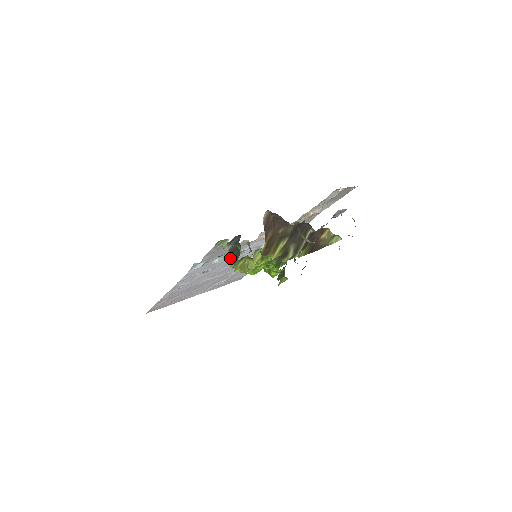
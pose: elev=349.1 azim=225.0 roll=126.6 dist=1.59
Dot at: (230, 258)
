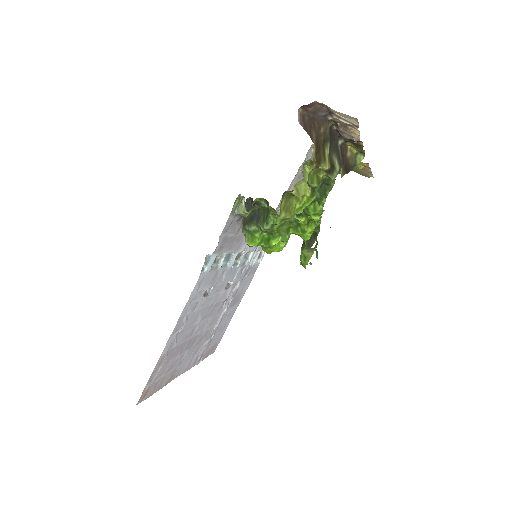
Dot at: (247, 235)
